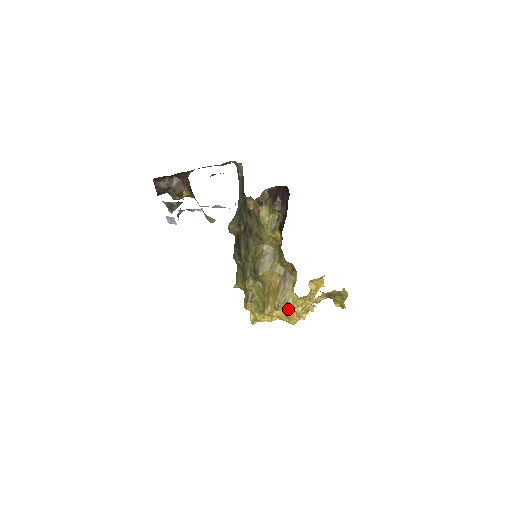
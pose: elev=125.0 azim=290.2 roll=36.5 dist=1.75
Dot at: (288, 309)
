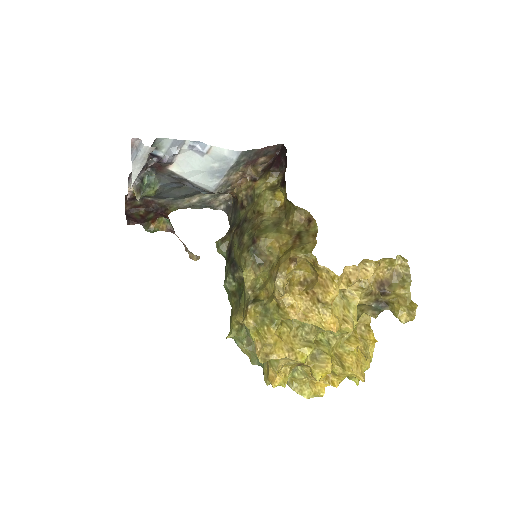
Dot at: (316, 284)
